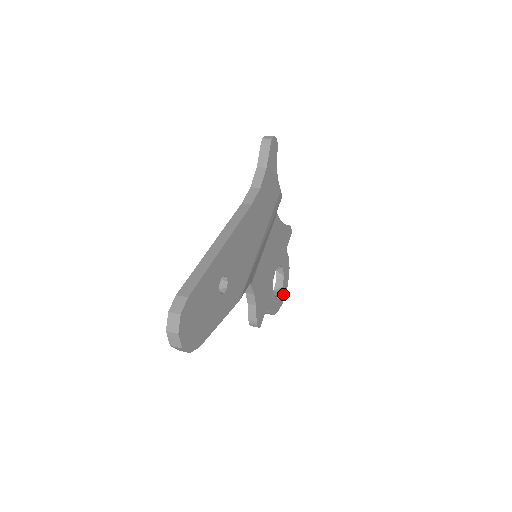
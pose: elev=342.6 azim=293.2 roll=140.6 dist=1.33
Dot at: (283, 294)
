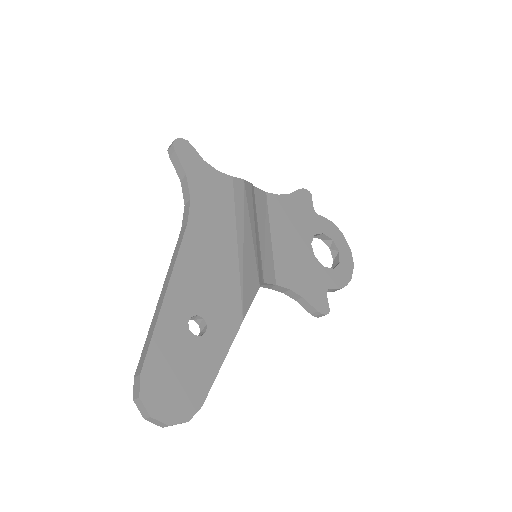
Dot at: (347, 257)
